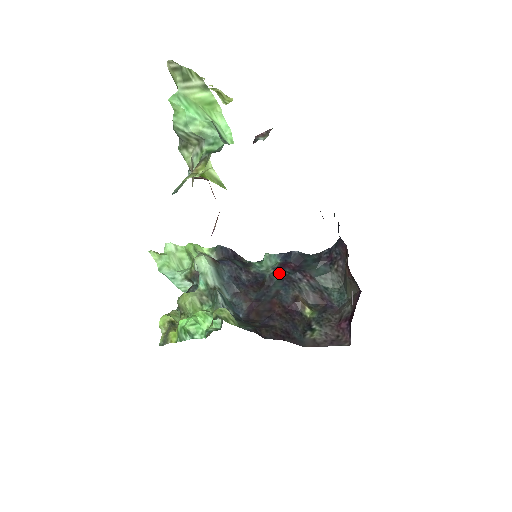
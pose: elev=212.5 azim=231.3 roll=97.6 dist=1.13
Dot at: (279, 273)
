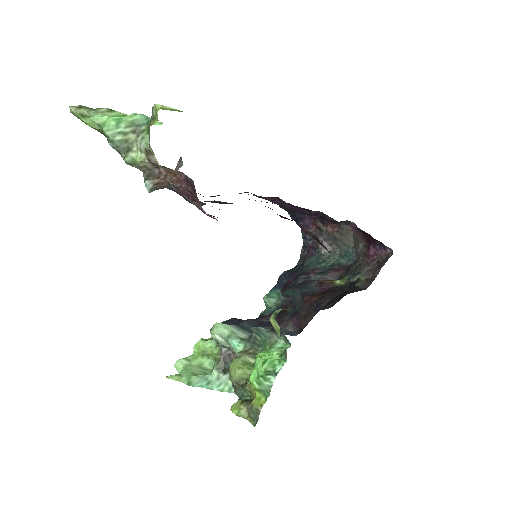
Dot at: (288, 290)
